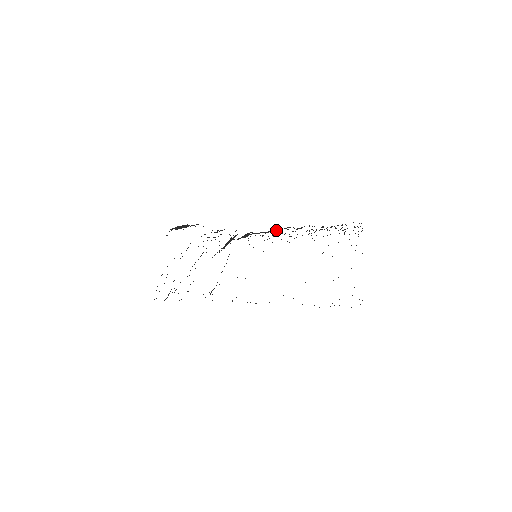
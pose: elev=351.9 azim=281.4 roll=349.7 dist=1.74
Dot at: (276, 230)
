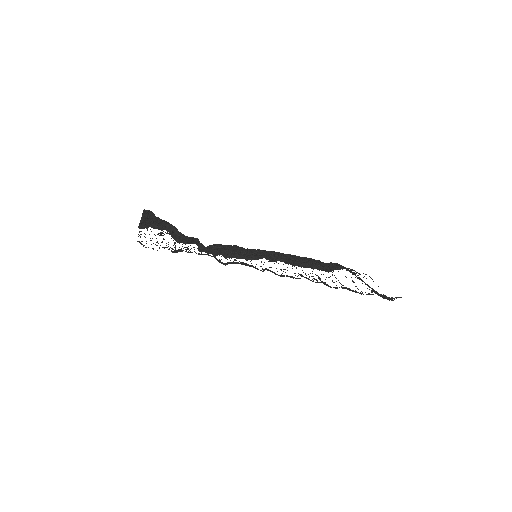
Dot at: (255, 253)
